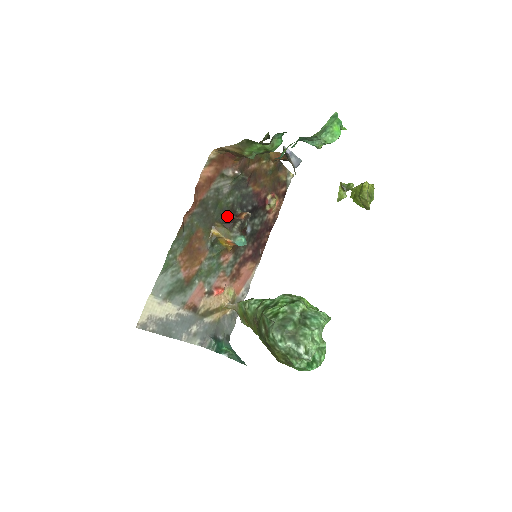
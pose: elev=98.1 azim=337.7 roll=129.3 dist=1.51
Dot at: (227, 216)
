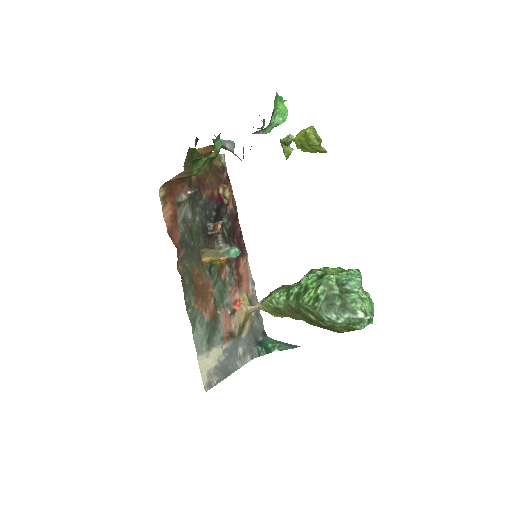
Dot at: (205, 237)
